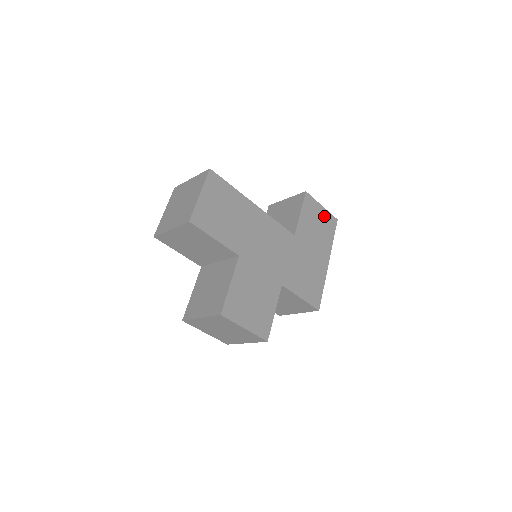
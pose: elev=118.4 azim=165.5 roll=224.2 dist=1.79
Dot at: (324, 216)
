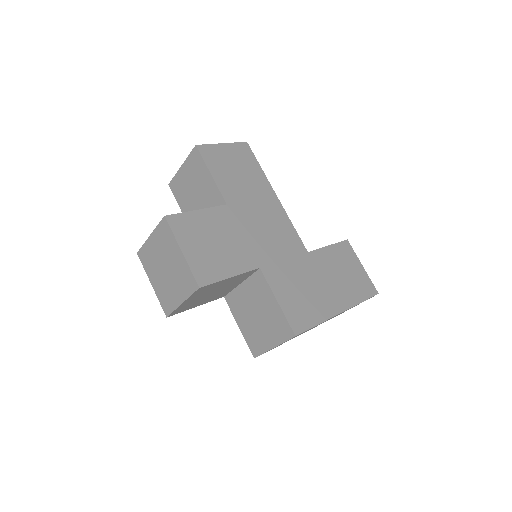
Dot at: (360, 275)
